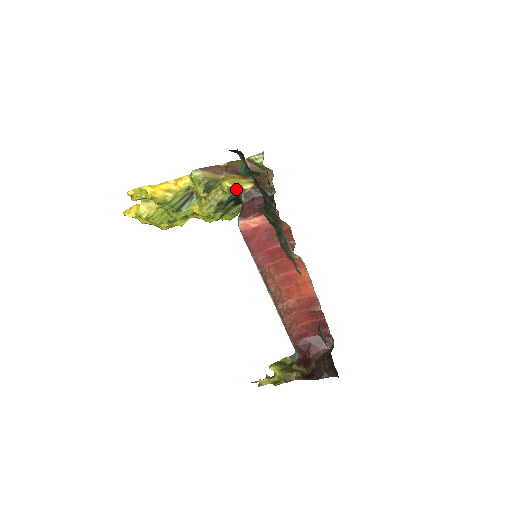
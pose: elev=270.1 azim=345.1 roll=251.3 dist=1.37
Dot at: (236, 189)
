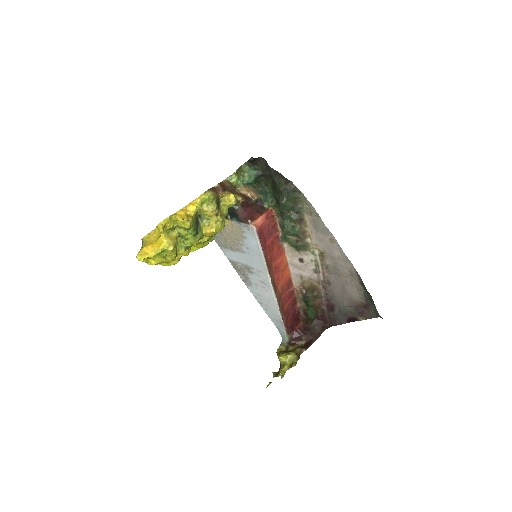
Dot at: (237, 201)
